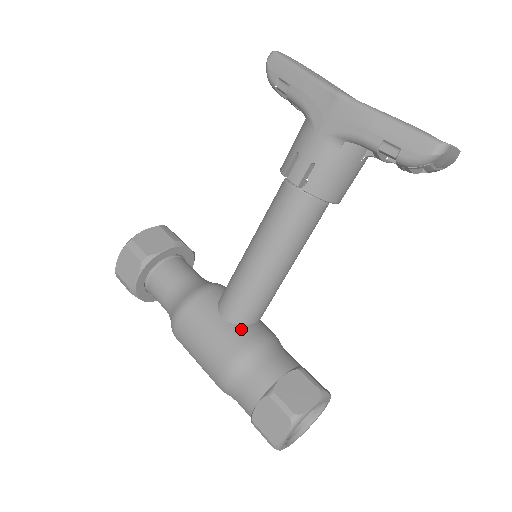
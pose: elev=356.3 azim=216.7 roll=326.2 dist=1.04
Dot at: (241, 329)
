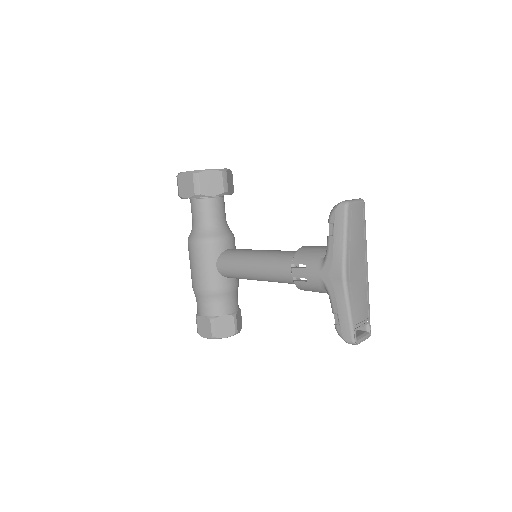
Dot at: (221, 279)
